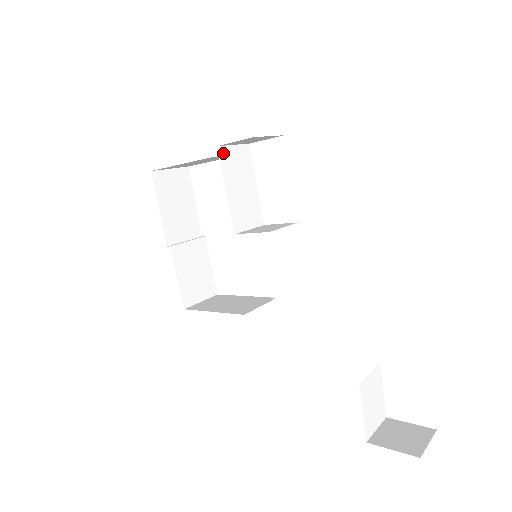
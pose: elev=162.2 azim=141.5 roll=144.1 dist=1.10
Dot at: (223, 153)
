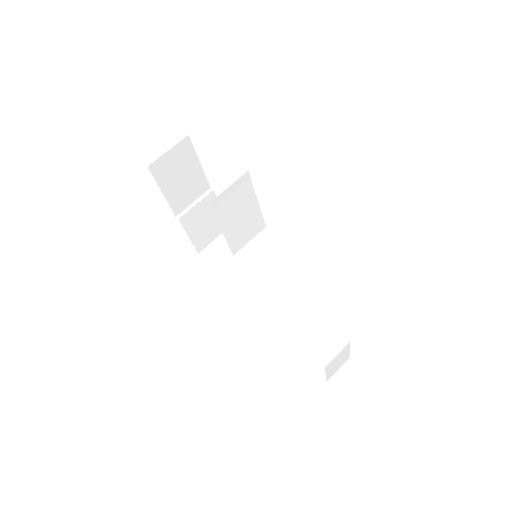
Dot at: (217, 203)
